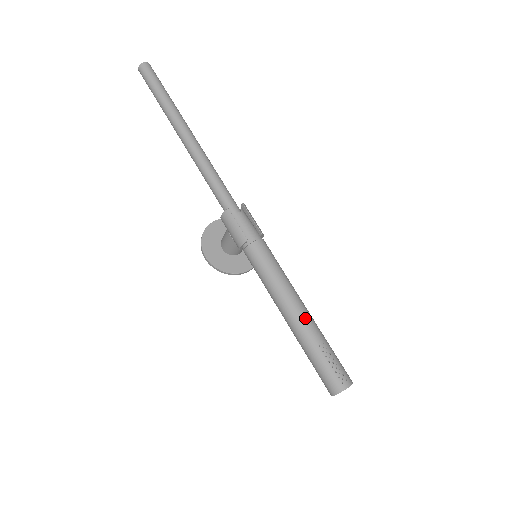
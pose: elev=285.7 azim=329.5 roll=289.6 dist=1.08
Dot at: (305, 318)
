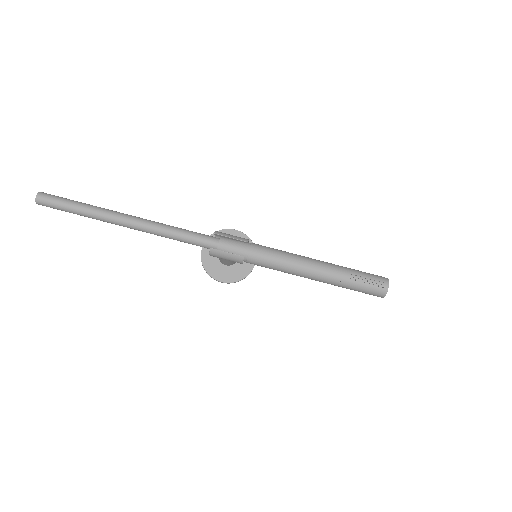
Dot at: (326, 270)
